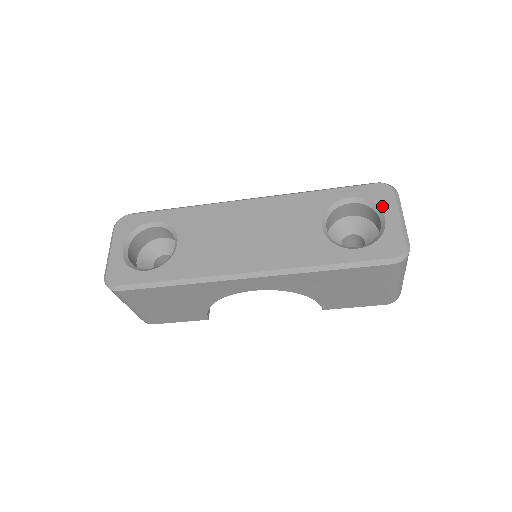
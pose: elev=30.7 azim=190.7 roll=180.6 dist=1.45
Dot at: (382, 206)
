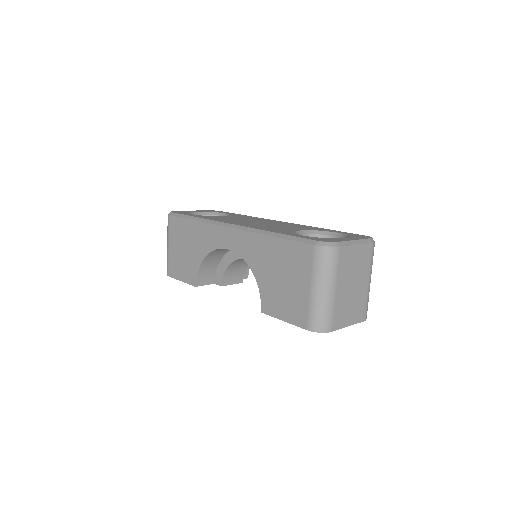
Dot at: (351, 237)
